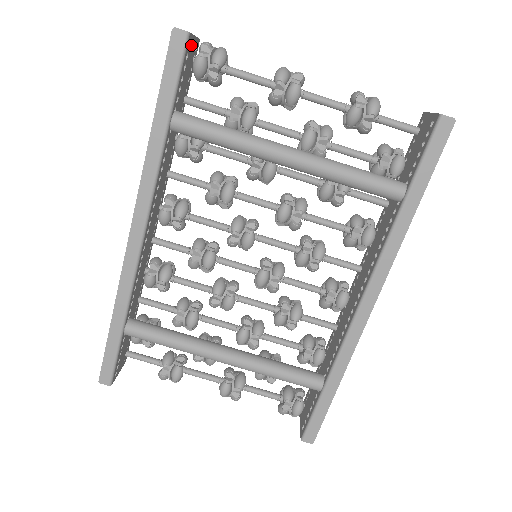
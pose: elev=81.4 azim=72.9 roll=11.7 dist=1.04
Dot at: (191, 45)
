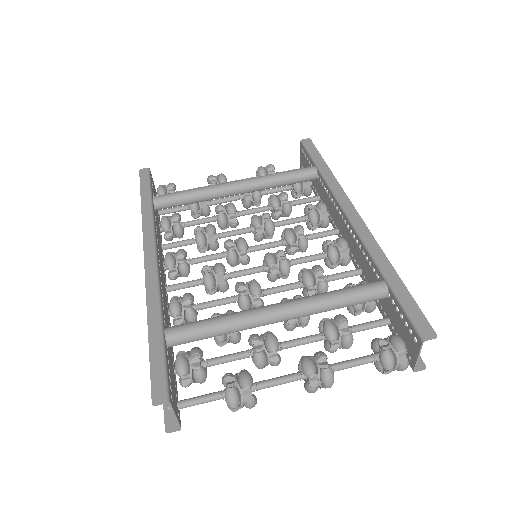
Dot at: (152, 181)
